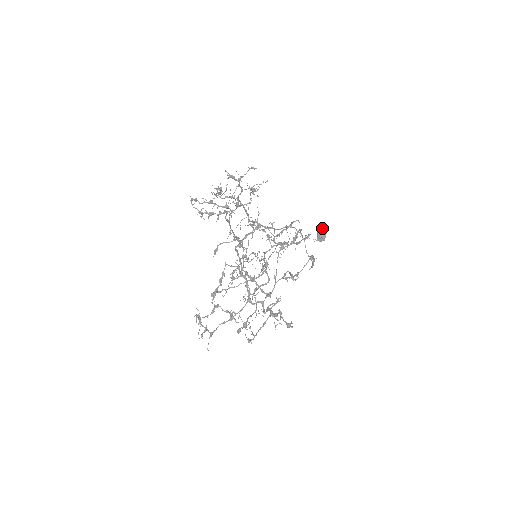
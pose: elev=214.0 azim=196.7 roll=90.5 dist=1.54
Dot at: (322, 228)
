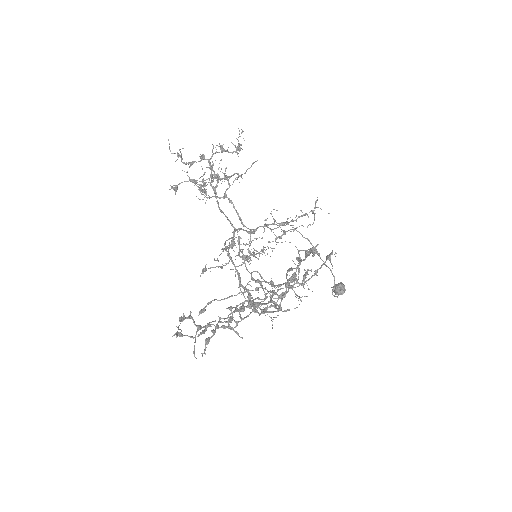
Dot at: occluded
